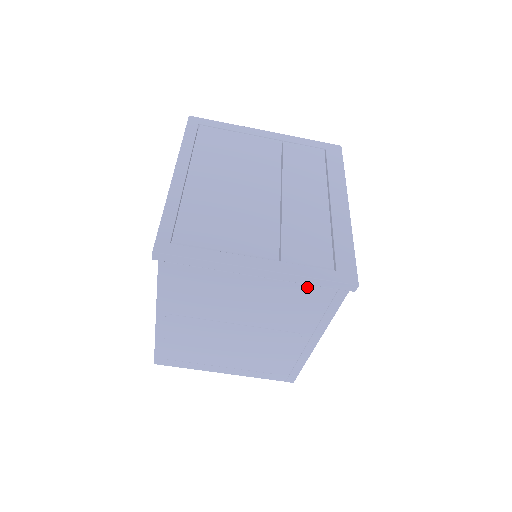
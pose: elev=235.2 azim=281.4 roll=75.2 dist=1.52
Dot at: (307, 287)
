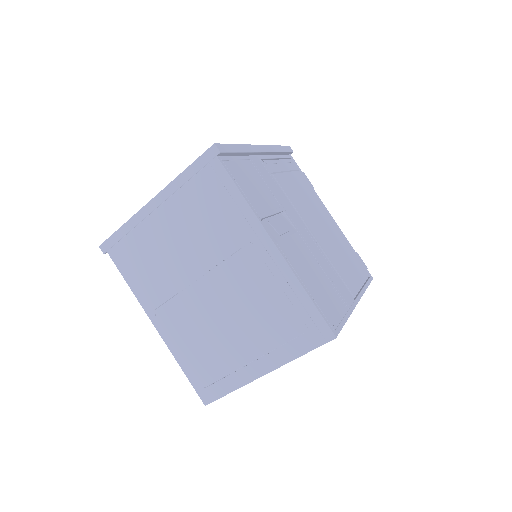
Dot at: (191, 184)
